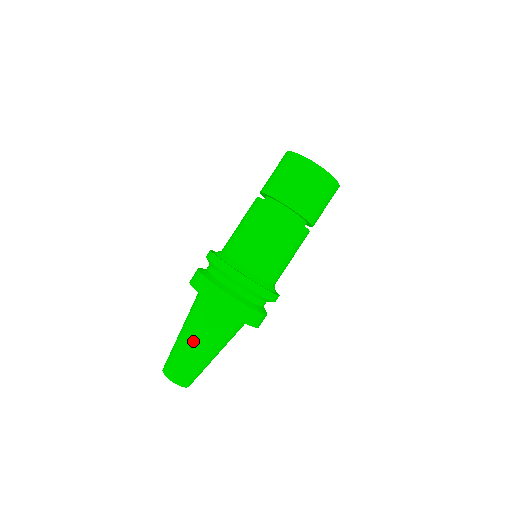
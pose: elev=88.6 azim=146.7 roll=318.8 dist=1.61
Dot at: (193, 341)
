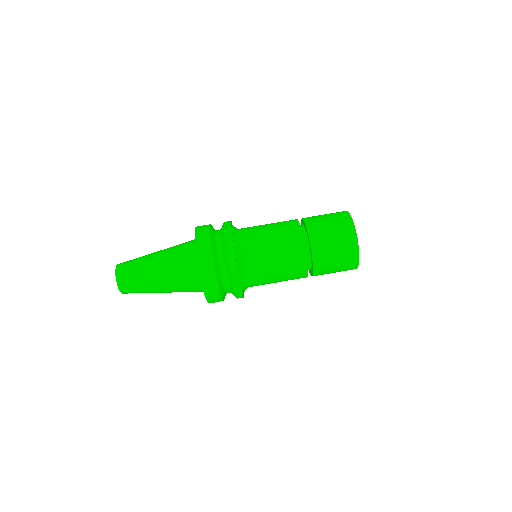
Dot at: (161, 281)
